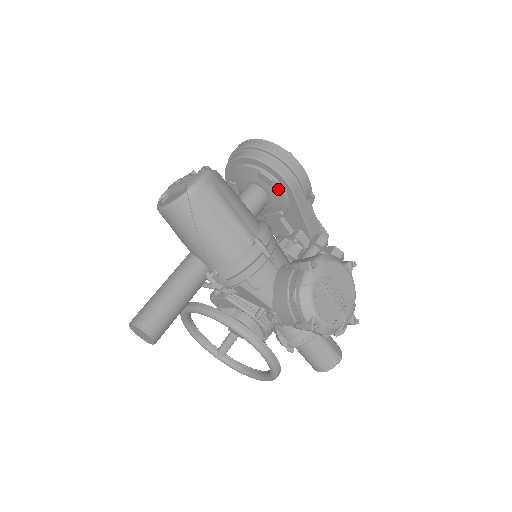
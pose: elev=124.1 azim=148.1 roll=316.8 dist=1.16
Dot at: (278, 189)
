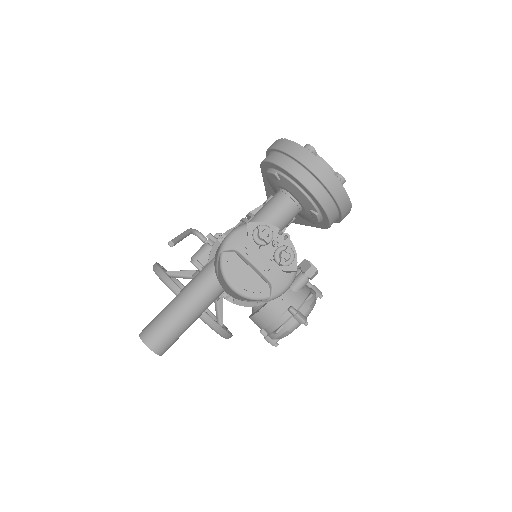
Dot at: (315, 221)
